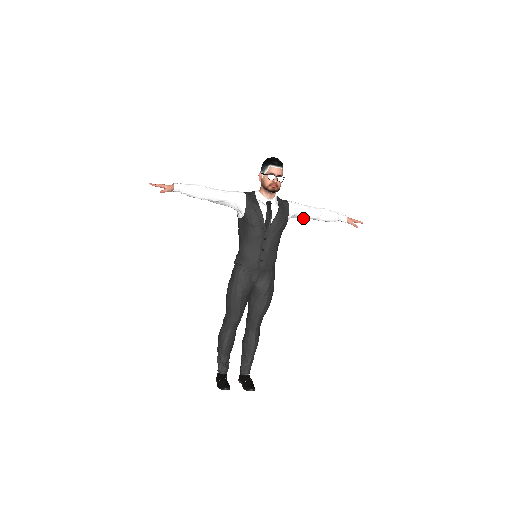
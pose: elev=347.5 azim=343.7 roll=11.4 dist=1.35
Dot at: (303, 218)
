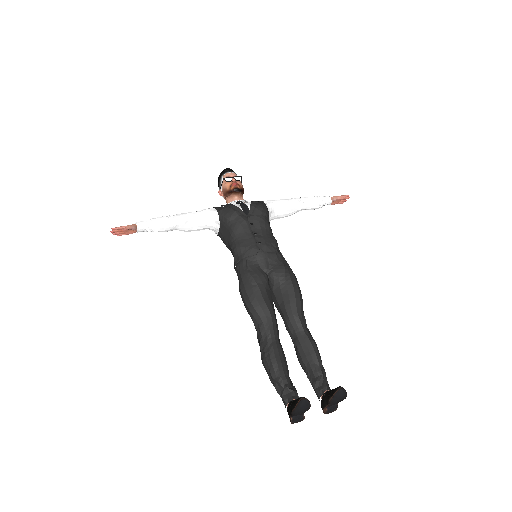
Dot at: (286, 213)
